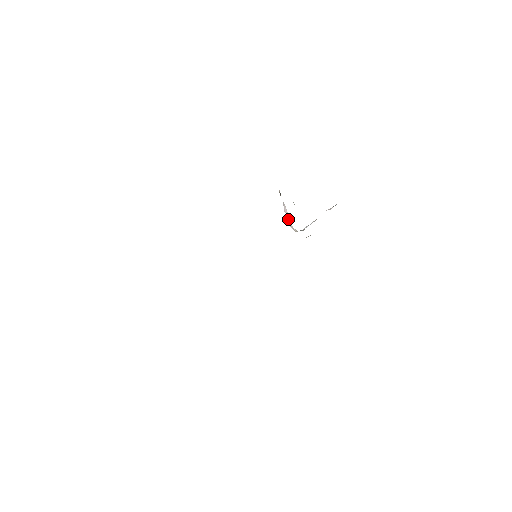
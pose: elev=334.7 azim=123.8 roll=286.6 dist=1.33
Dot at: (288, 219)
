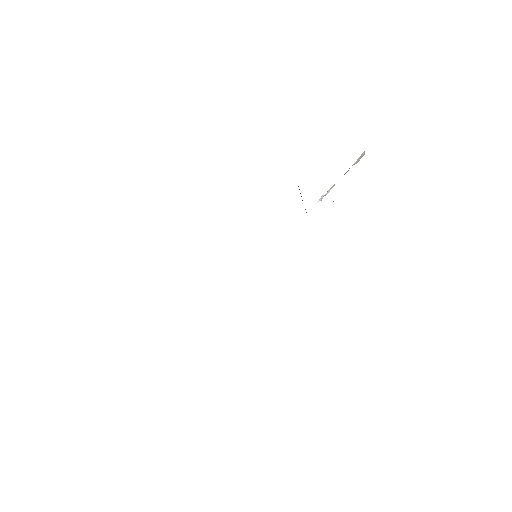
Dot at: occluded
